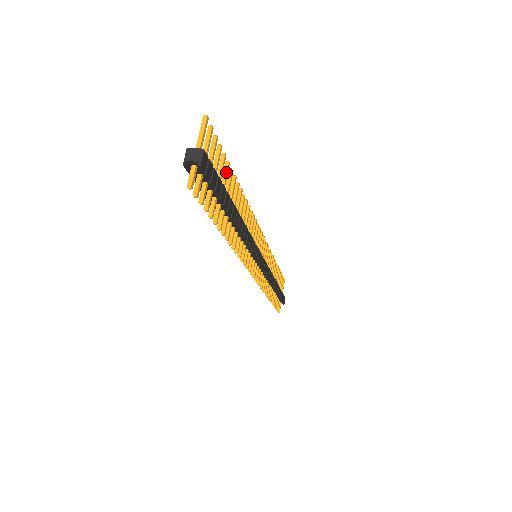
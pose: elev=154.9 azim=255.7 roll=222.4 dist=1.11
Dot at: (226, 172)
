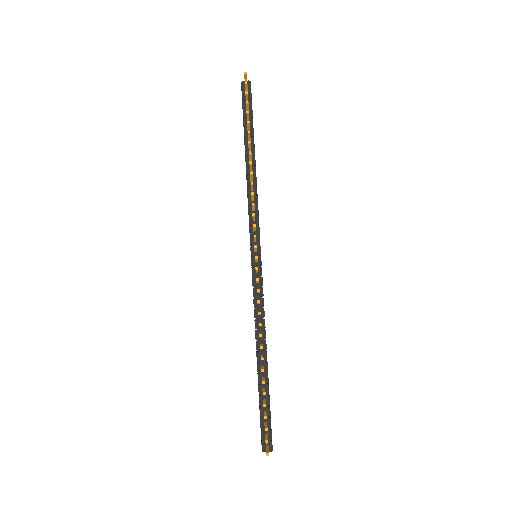
Dot at: occluded
